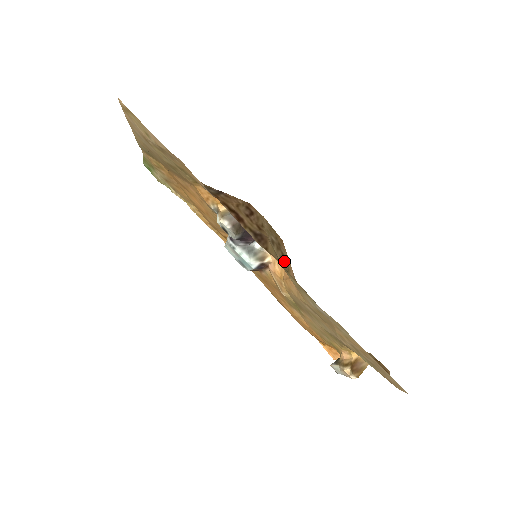
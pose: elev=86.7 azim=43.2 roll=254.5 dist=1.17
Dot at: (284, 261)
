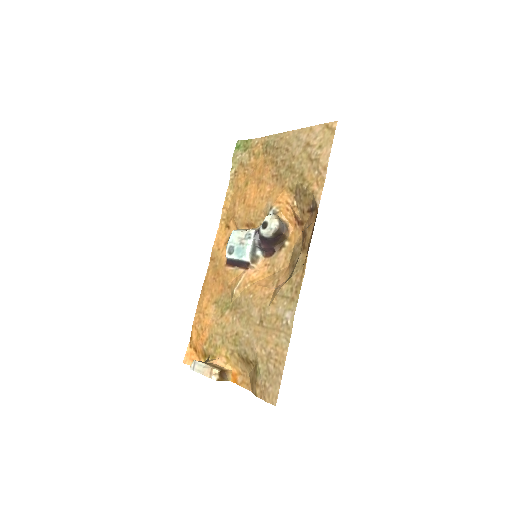
Dot at: (291, 275)
